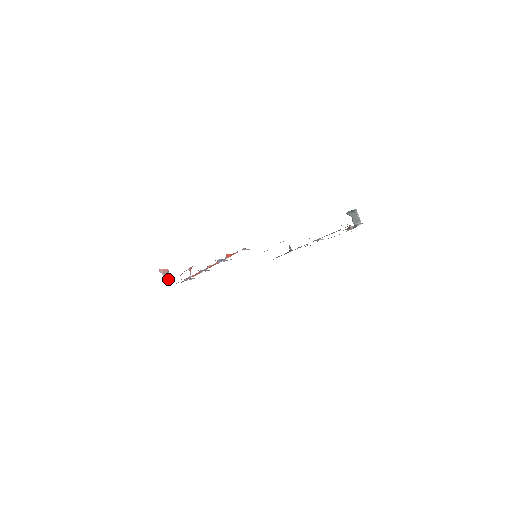
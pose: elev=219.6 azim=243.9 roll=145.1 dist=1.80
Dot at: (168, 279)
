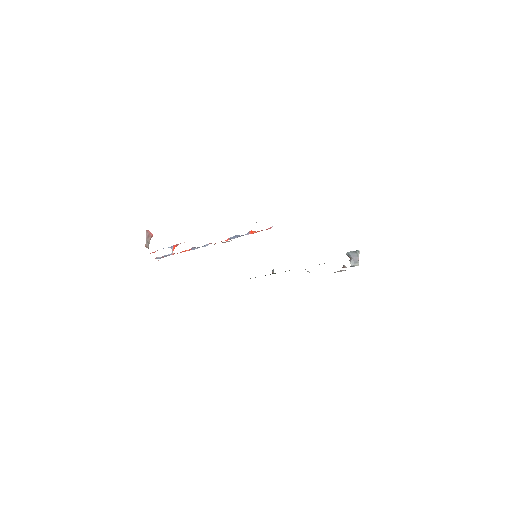
Dot at: (148, 245)
